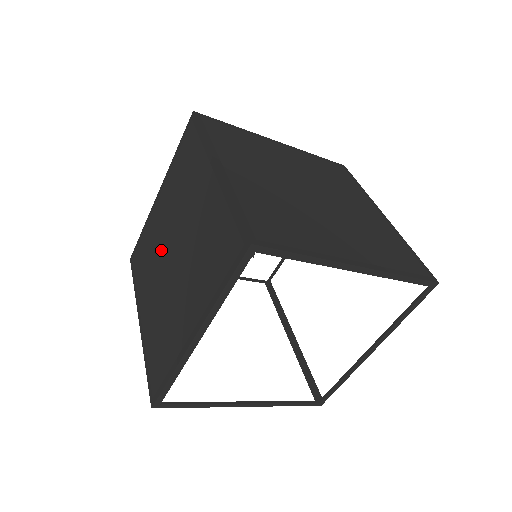
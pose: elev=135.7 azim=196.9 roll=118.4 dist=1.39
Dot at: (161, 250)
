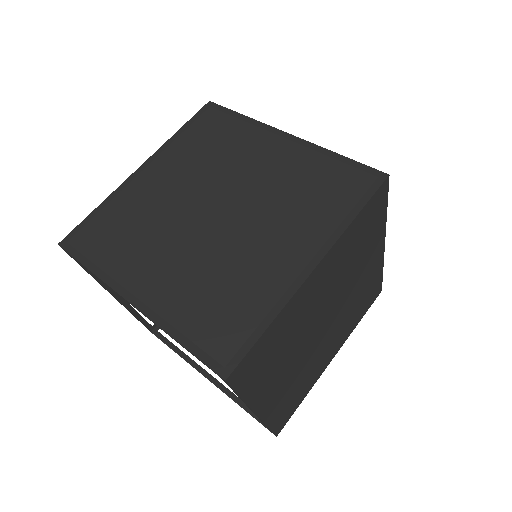
Dot at: occluded
